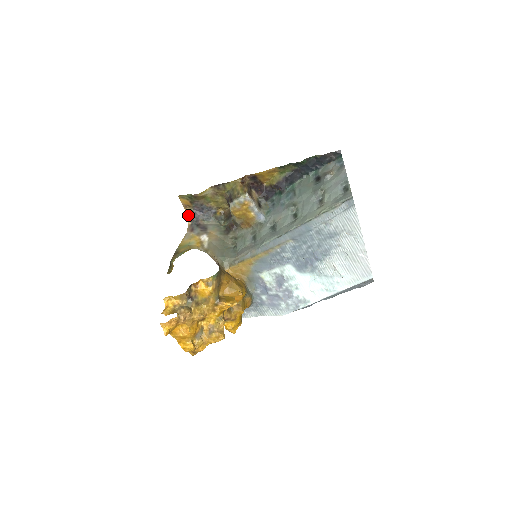
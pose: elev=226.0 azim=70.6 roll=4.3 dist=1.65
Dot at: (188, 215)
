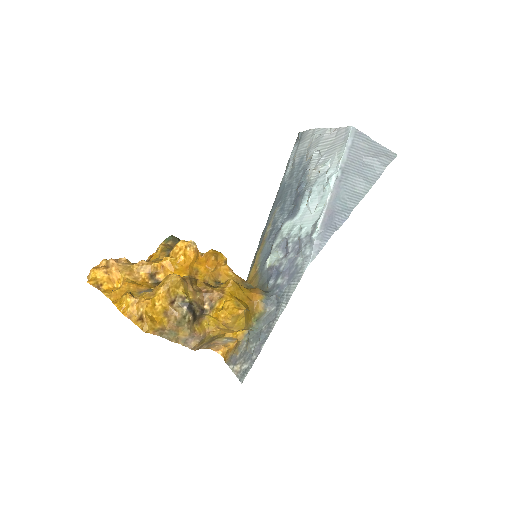
Dot at: occluded
